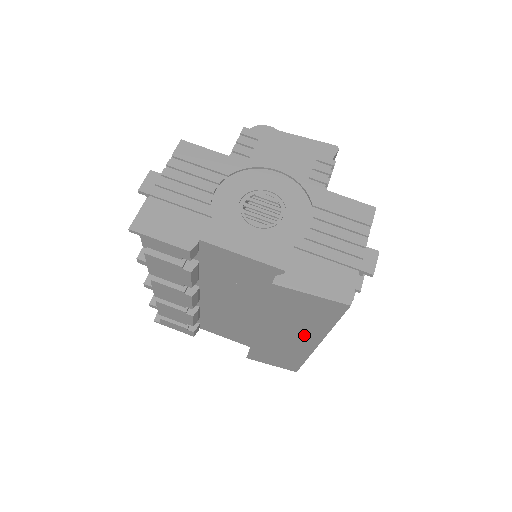
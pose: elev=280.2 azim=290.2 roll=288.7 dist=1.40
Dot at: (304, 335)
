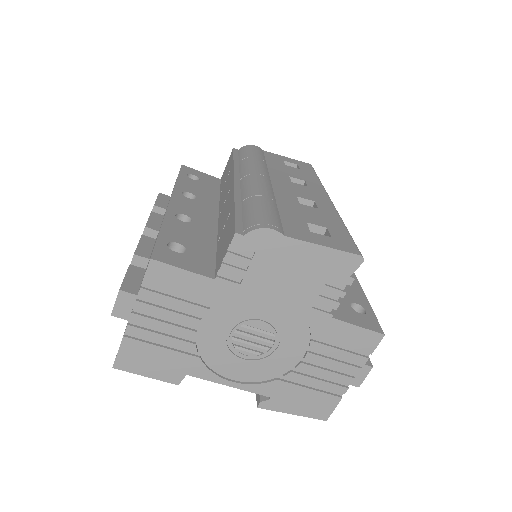
Dot at: occluded
